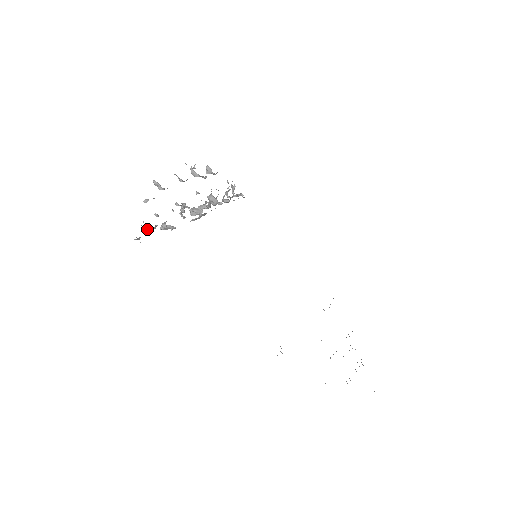
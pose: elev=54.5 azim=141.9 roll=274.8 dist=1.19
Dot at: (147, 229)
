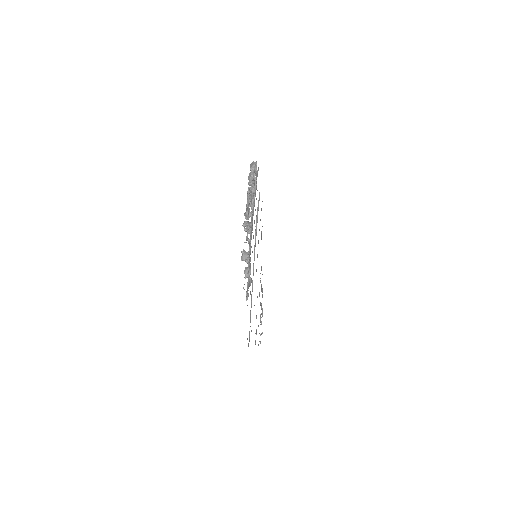
Dot at: (248, 277)
